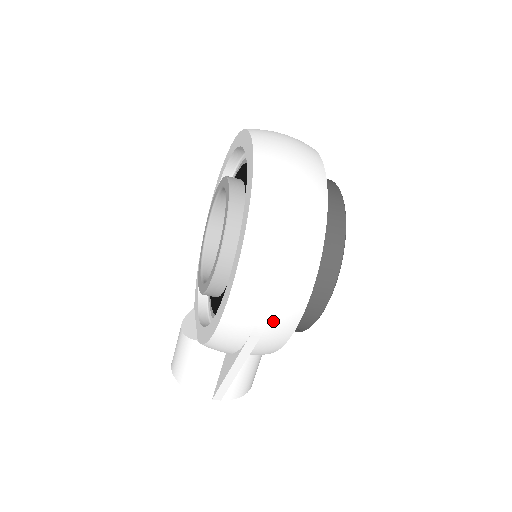
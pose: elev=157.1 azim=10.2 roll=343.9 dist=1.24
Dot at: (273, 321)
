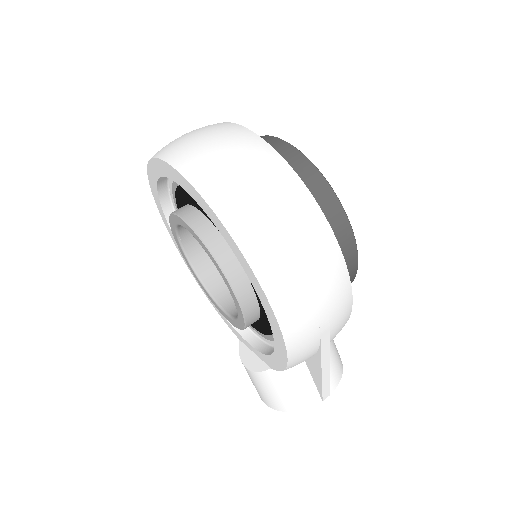
Dot at: (331, 307)
